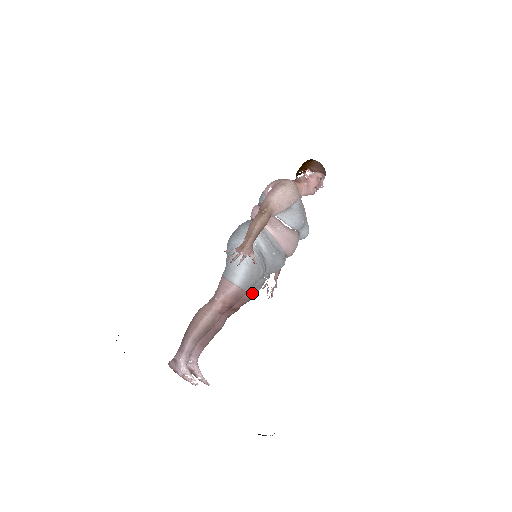
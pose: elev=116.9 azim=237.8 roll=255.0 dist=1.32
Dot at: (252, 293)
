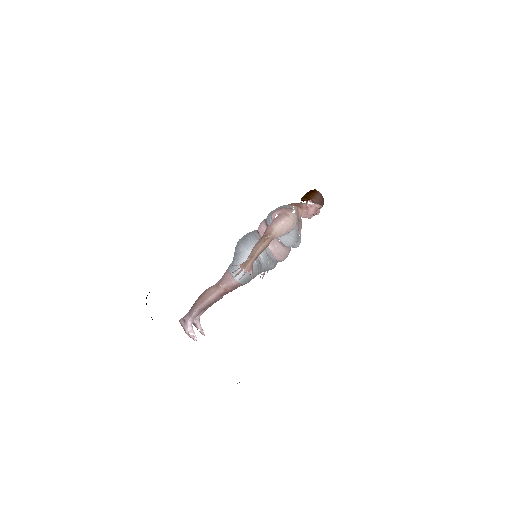
Dot at: (247, 281)
